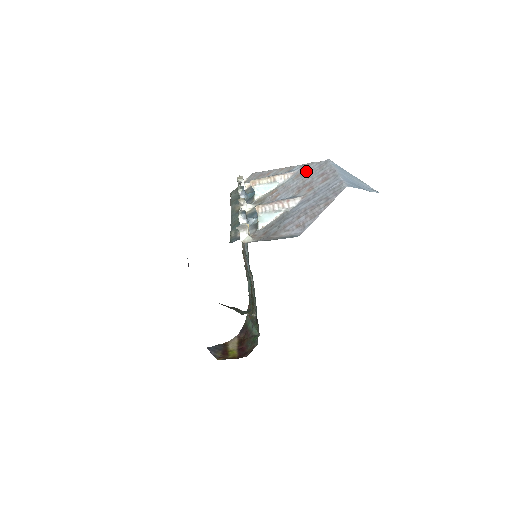
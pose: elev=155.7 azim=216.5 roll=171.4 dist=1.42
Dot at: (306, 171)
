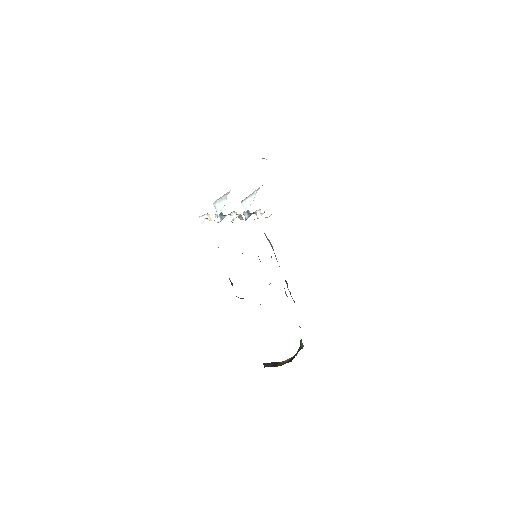
Dot at: occluded
